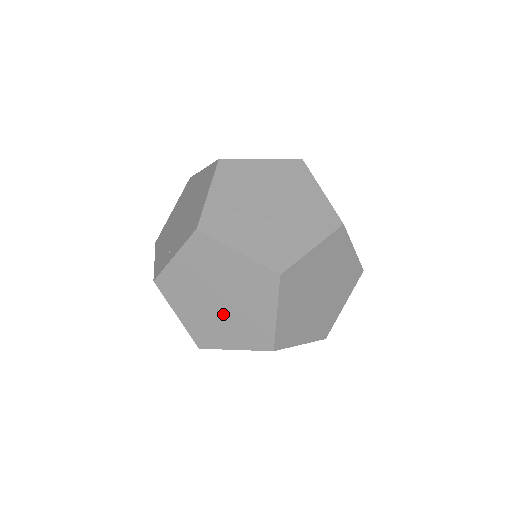
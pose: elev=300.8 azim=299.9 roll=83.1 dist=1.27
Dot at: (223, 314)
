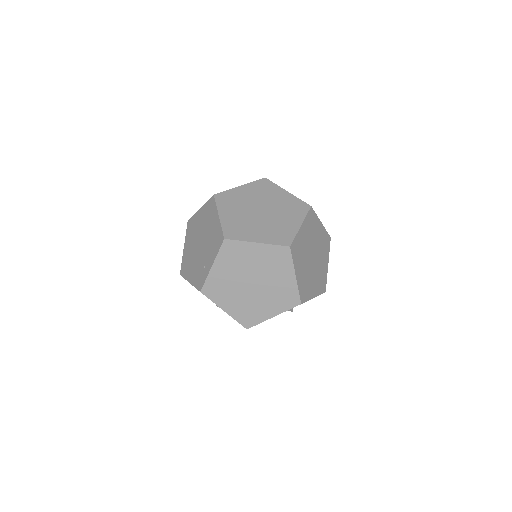
Dot at: (258, 293)
